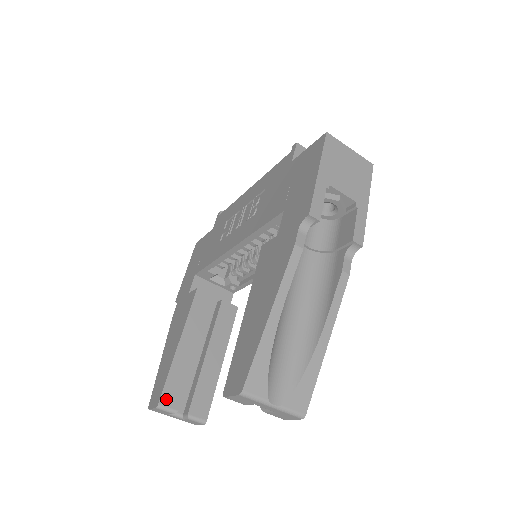
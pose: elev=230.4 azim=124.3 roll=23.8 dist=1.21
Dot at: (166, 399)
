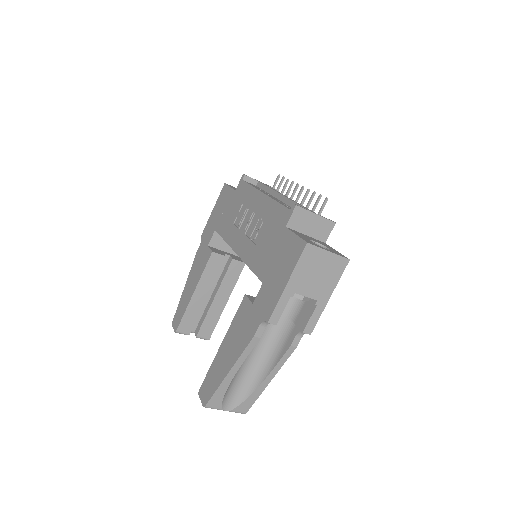
Dot at: (182, 328)
